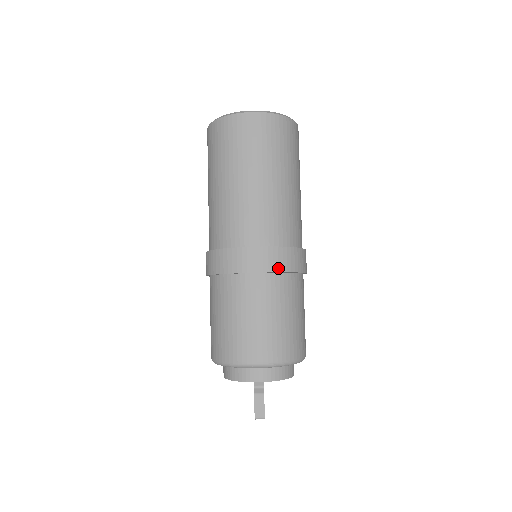
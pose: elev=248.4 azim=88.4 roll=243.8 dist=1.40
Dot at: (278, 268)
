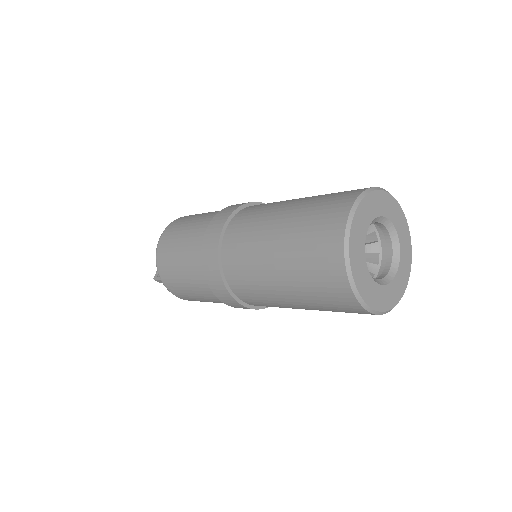
Dot at: occluded
